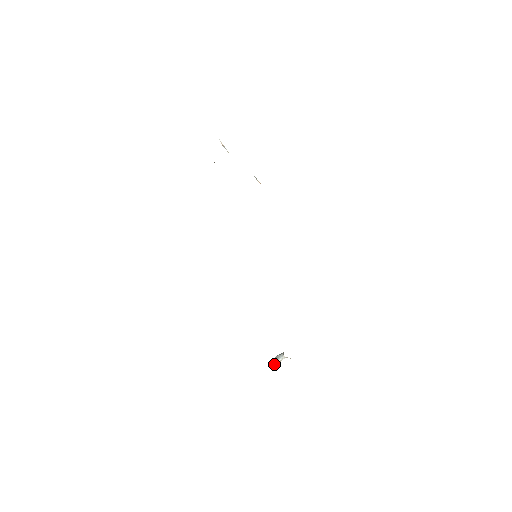
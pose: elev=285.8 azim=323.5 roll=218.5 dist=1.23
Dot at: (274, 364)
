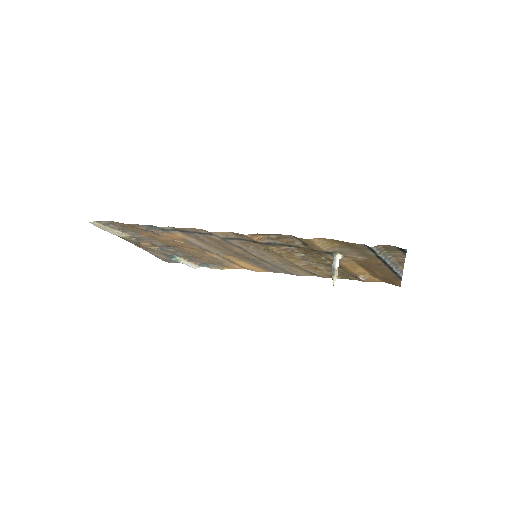
Dot at: (335, 274)
